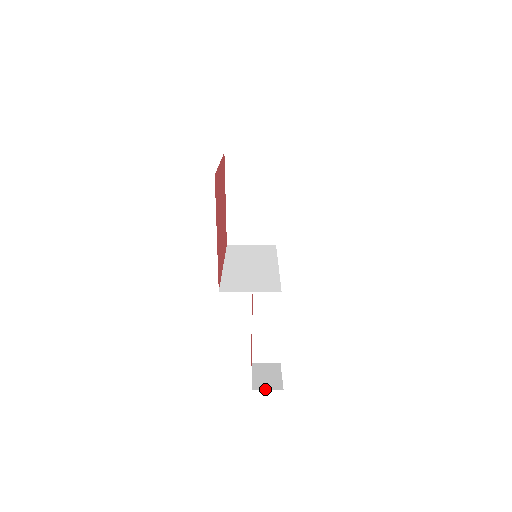
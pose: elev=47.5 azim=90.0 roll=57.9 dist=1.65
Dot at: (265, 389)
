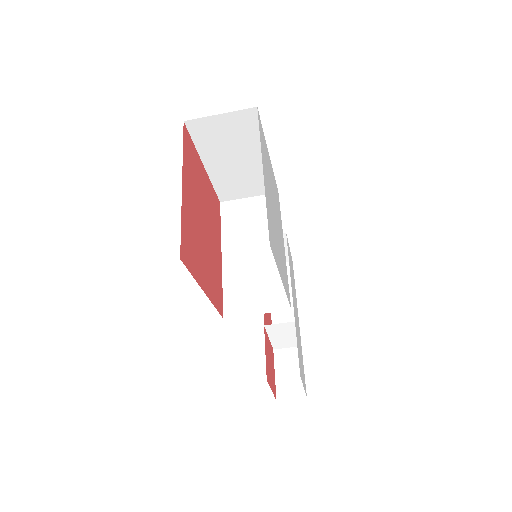
Dot at: occluded
